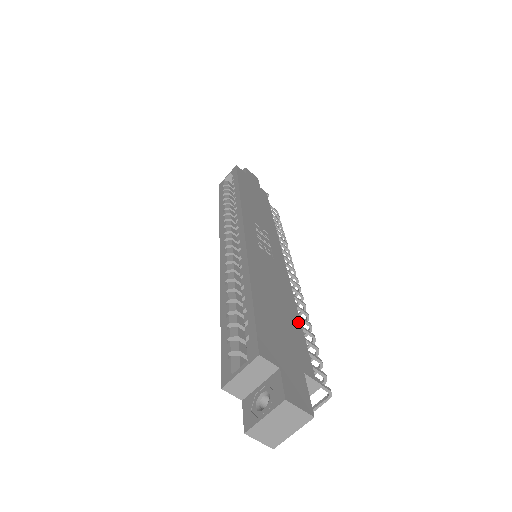
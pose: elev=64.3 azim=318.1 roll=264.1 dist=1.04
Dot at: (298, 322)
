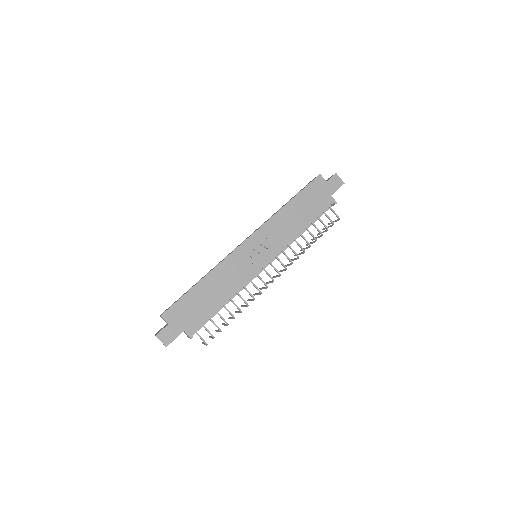
Dot at: (216, 308)
